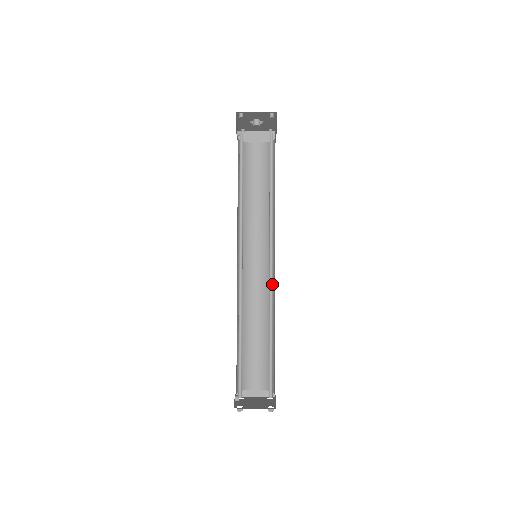
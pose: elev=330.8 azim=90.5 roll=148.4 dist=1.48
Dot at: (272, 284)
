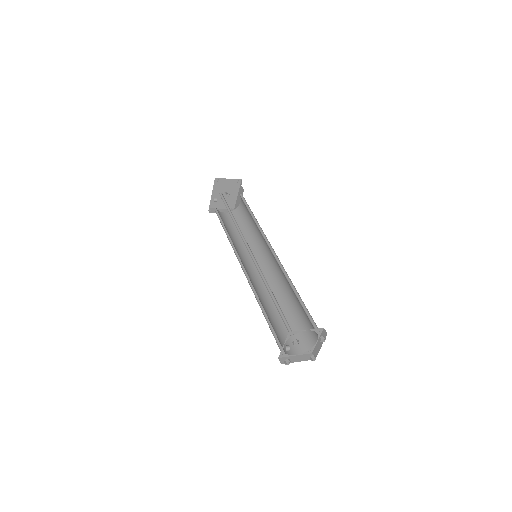
Dot at: (279, 262)
